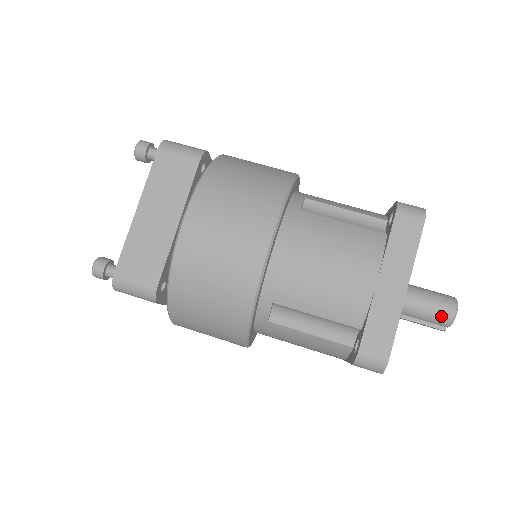
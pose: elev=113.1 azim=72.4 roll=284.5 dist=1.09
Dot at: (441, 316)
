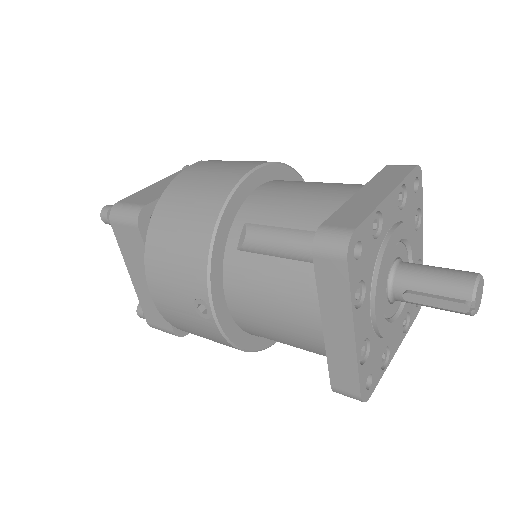
Dot at: (457, 281)
